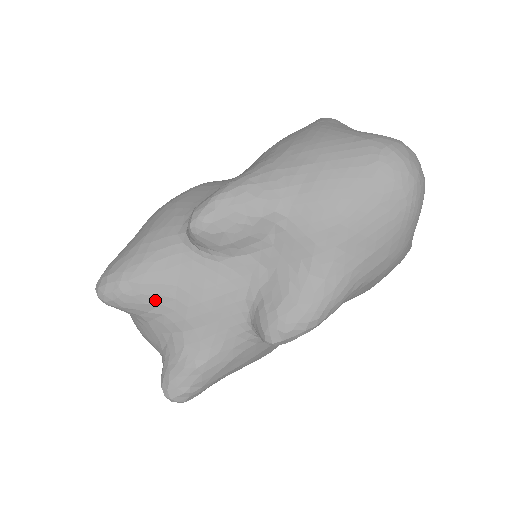
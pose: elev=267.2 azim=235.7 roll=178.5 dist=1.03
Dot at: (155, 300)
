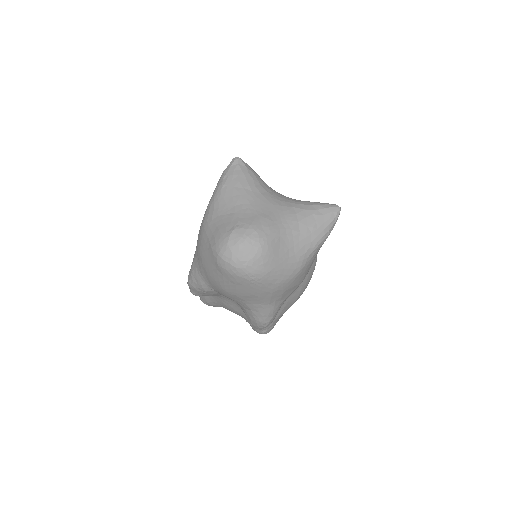
Dot at: (218, 306)
